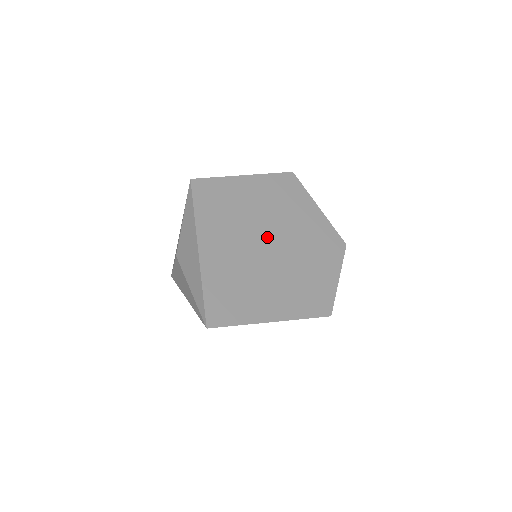
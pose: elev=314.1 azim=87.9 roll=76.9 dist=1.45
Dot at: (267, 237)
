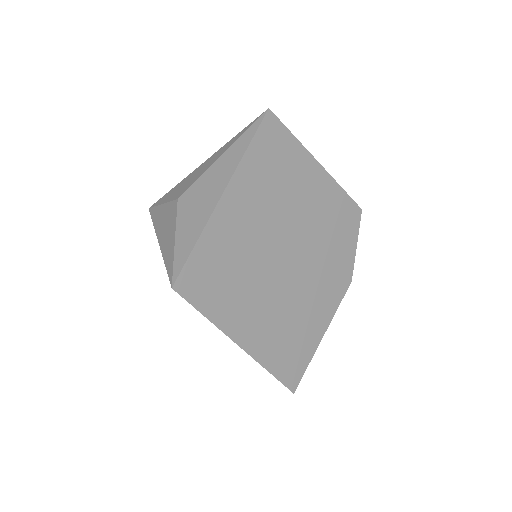
Dot at: occluded
